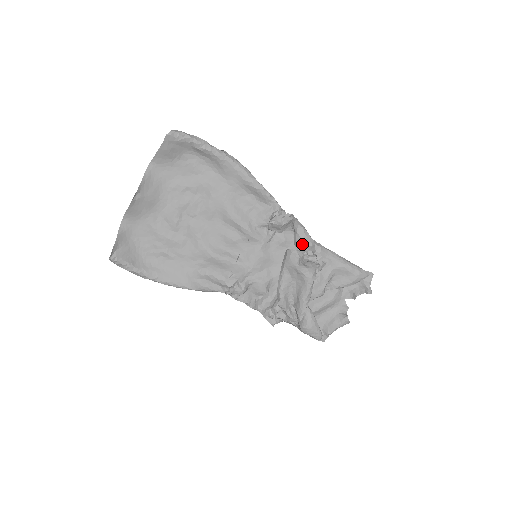
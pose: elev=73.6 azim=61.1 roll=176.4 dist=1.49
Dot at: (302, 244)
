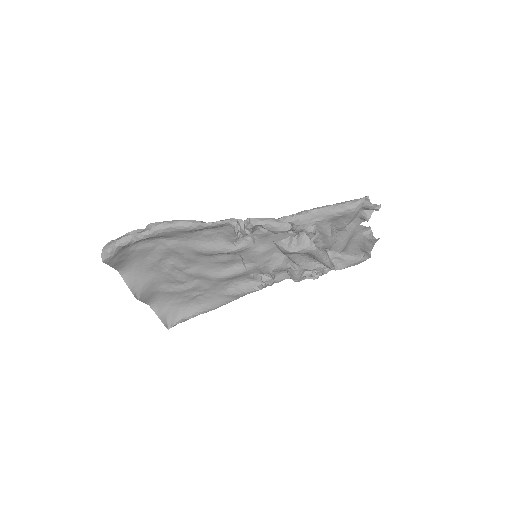
Dot at: occluded
